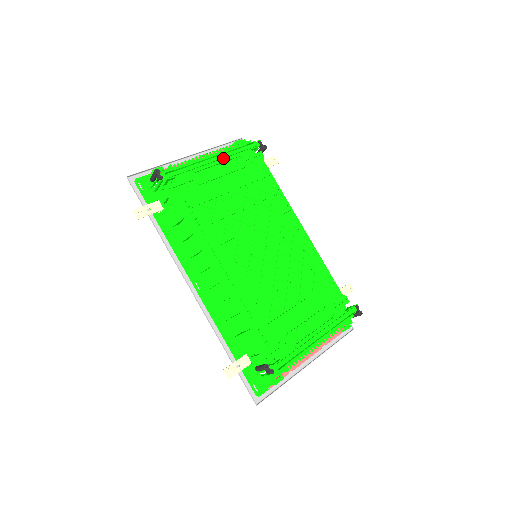
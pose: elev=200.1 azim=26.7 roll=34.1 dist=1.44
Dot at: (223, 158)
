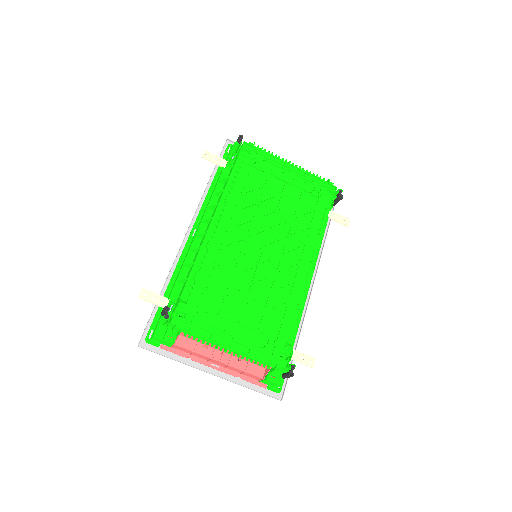
Dot at: (299, 173)
